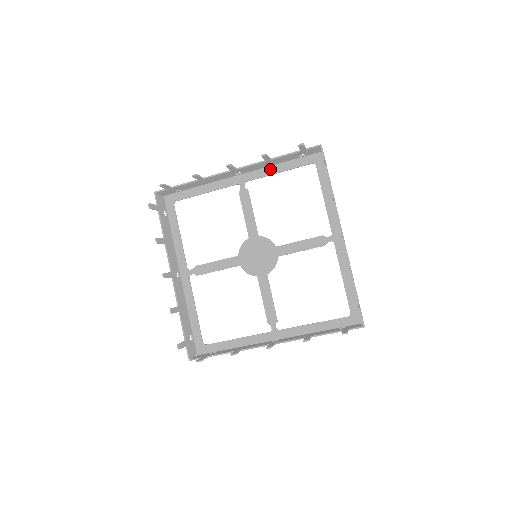
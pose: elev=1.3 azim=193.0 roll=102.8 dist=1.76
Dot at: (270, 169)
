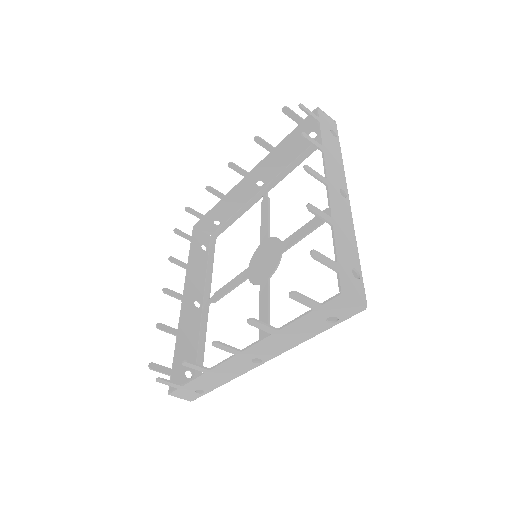
Dot at: (288, 168)
